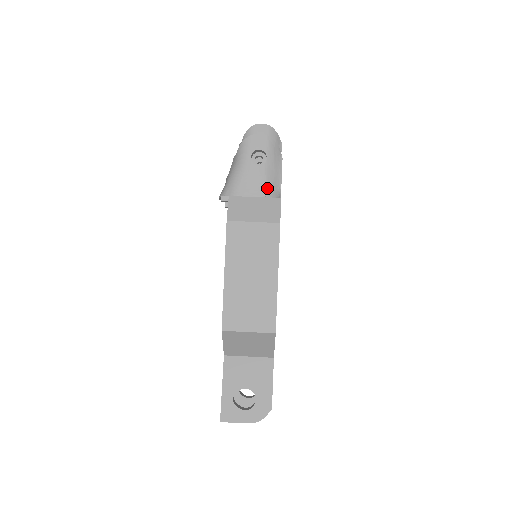
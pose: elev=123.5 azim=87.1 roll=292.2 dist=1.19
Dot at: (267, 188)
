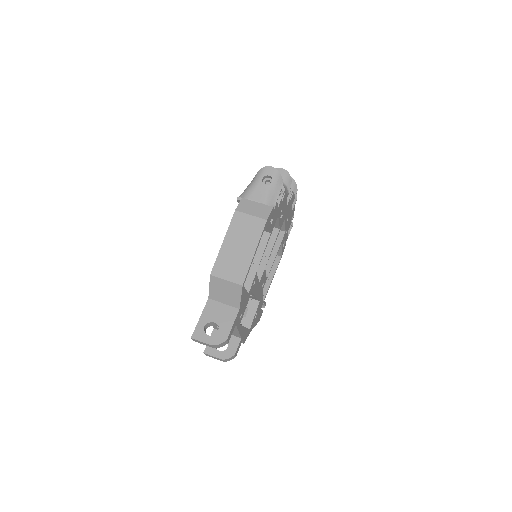
Dot at: (267, 199)
